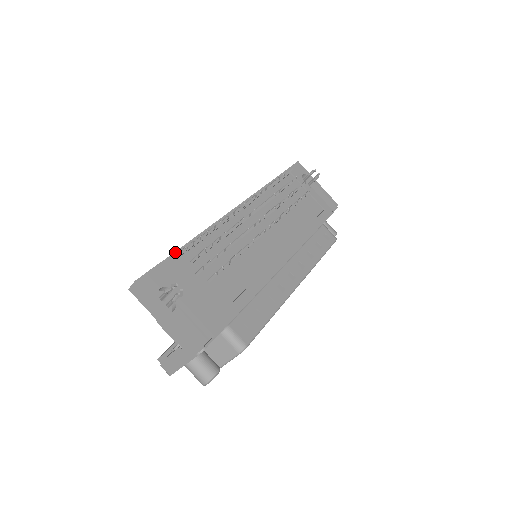
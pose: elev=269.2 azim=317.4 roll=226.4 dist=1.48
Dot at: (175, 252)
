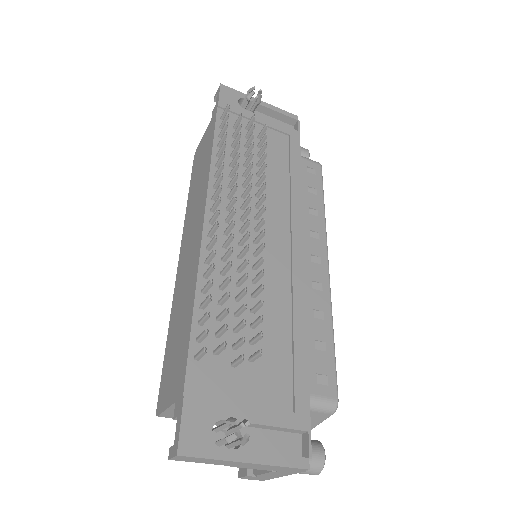
Dot at: (188, 357)
